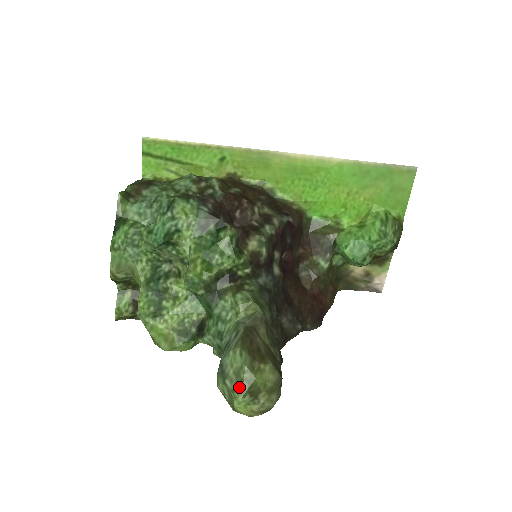
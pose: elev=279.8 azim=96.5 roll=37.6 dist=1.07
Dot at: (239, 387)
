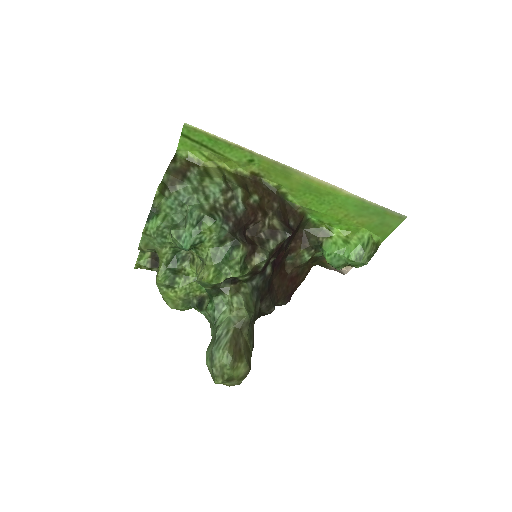
Dot at: (221, 376)
